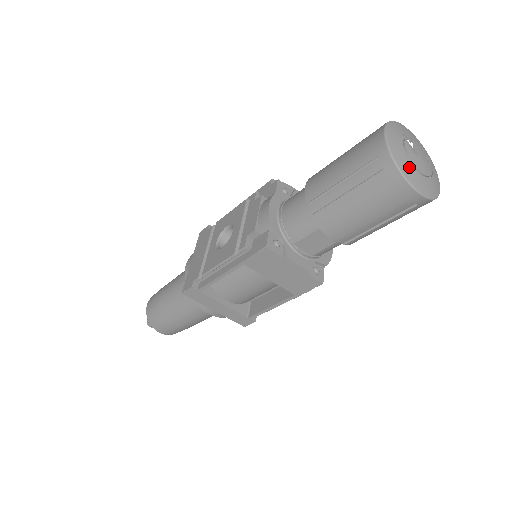
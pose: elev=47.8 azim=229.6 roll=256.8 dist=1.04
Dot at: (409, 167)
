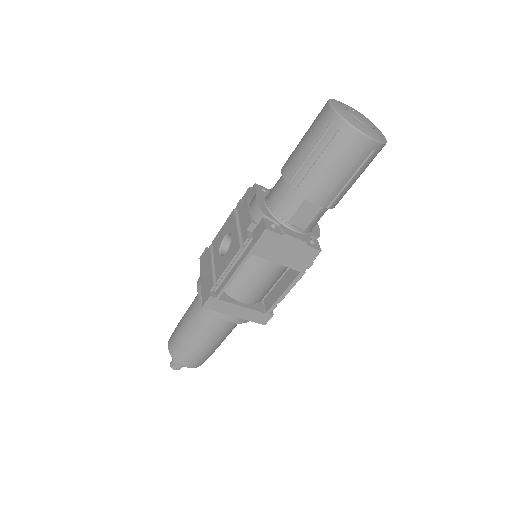
Dot at: (357, 122)
